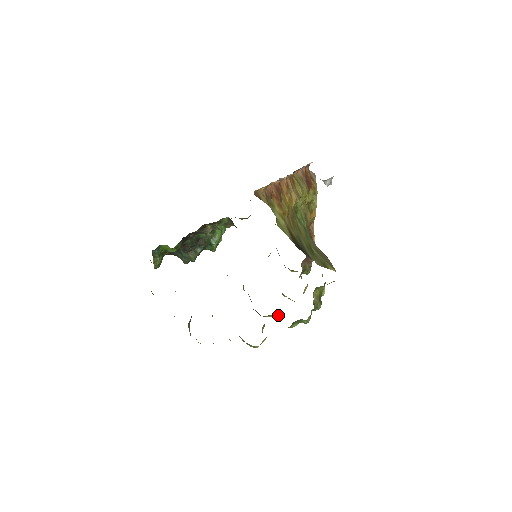
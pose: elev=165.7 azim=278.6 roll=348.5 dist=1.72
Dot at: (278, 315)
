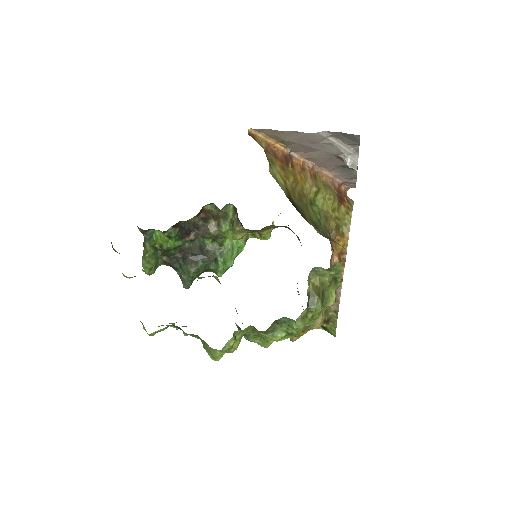
Dot at: (267, 337)
